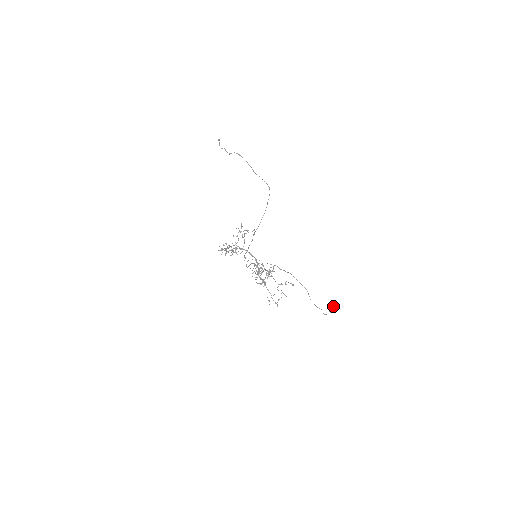
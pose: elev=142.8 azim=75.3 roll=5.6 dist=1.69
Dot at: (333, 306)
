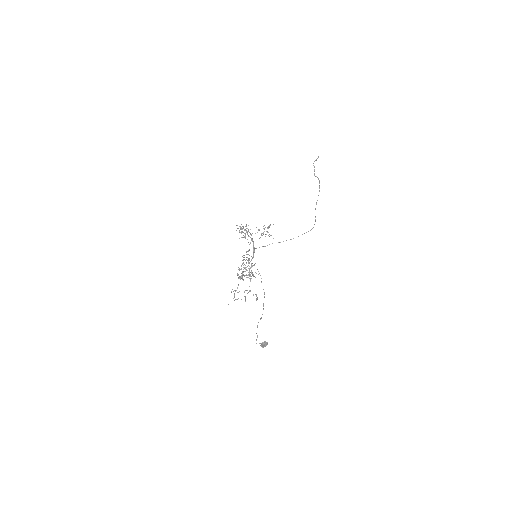
Dot at: (267, 343)
